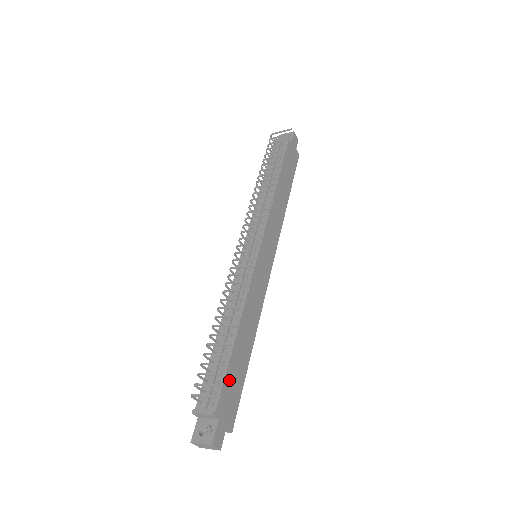
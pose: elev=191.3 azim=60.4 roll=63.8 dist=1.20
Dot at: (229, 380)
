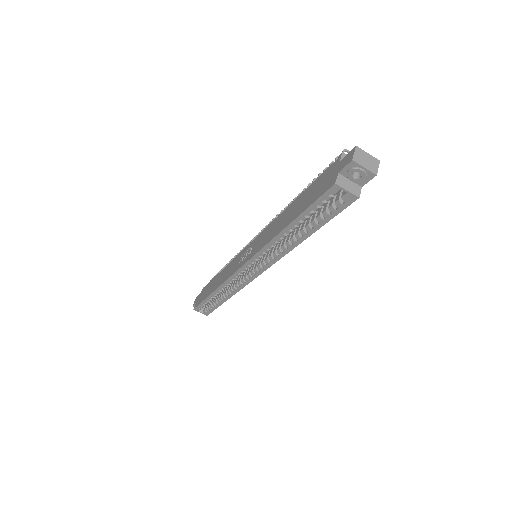
Dot at: occluded
